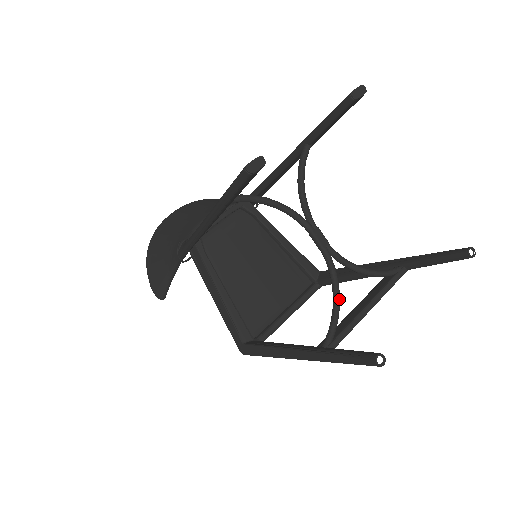
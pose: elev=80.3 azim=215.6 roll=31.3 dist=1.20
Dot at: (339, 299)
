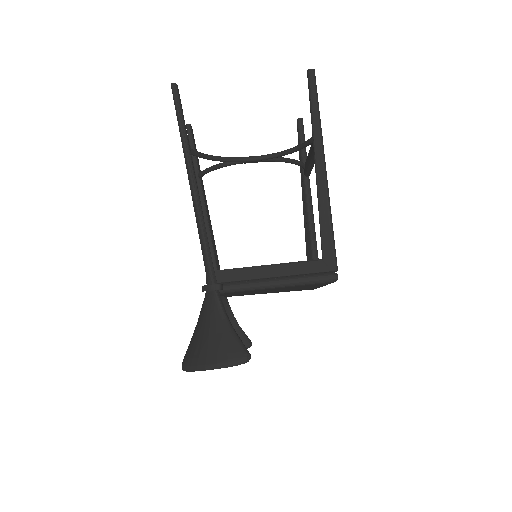
Dot at: (293, 148)
